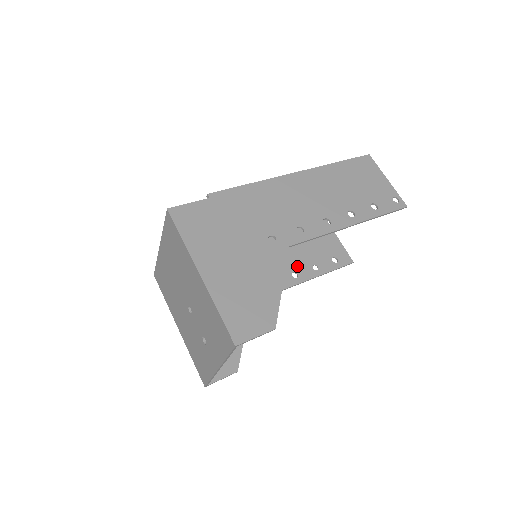
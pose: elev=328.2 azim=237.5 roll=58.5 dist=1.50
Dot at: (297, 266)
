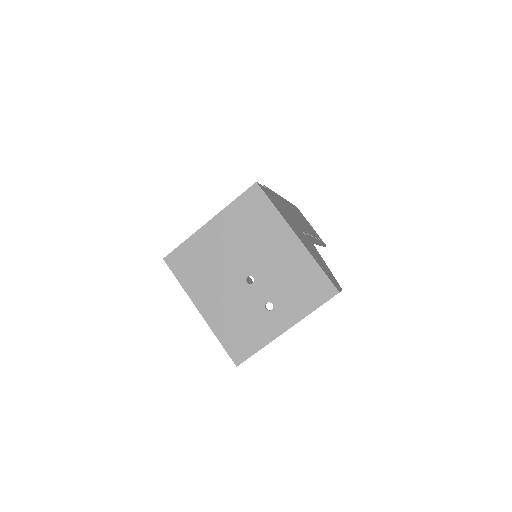
Dot at: occluded
